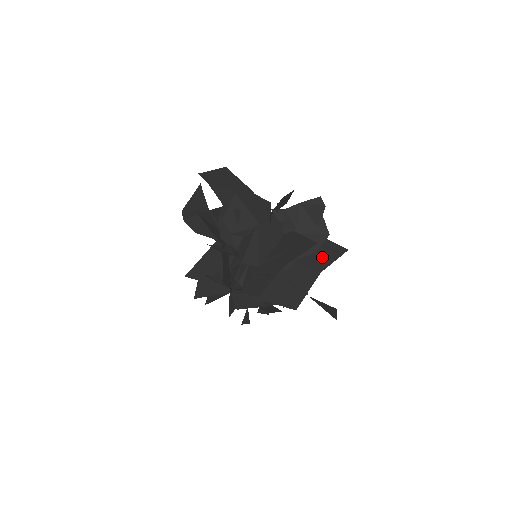
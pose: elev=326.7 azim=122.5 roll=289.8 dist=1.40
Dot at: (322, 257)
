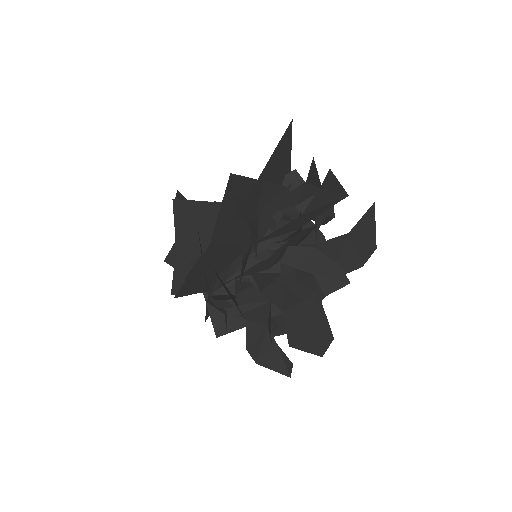
Dot at: occluded
